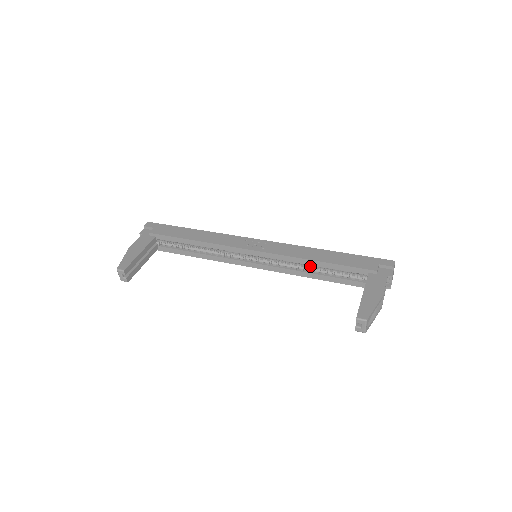
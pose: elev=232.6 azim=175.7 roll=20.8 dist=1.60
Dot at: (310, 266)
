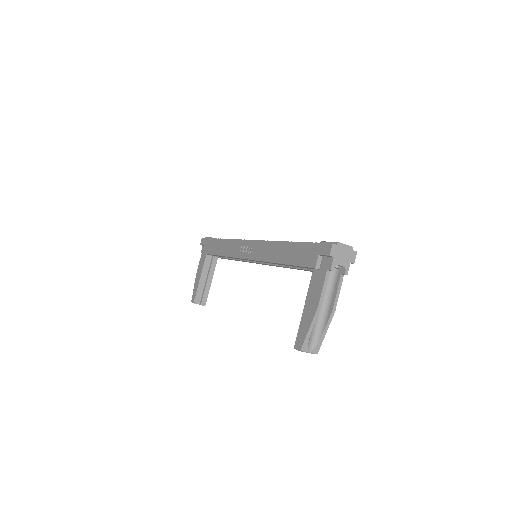
Dot at: occluded
